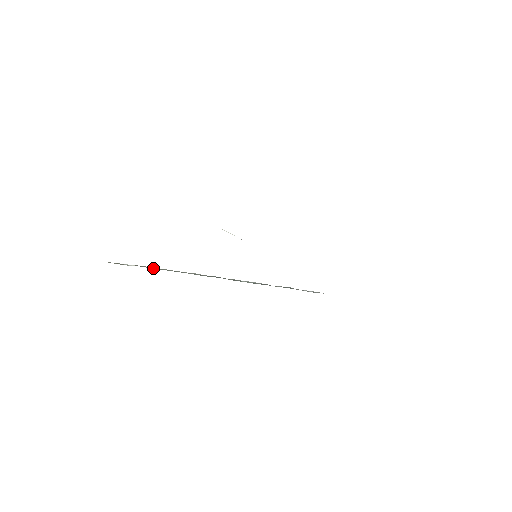
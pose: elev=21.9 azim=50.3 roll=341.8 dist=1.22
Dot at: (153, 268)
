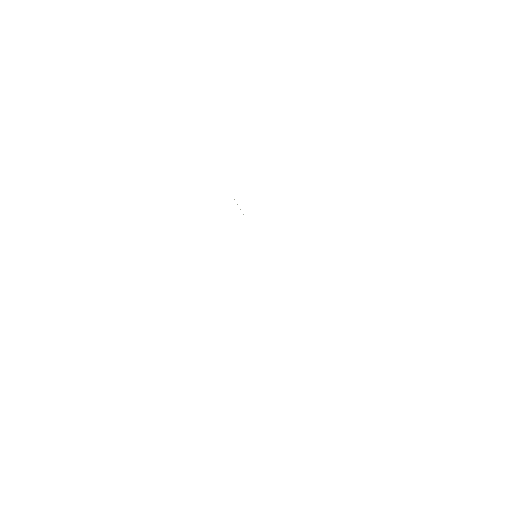
Dot at: occluded
